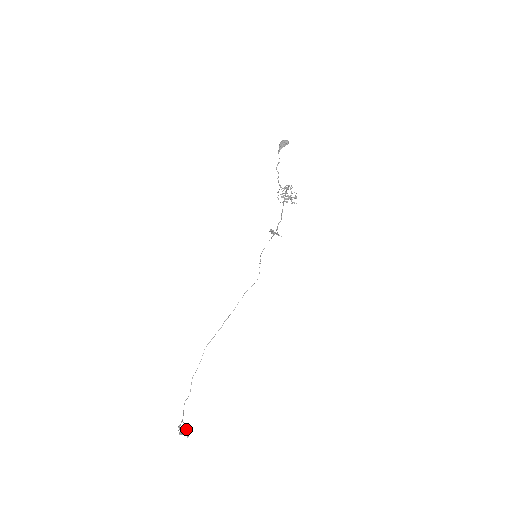
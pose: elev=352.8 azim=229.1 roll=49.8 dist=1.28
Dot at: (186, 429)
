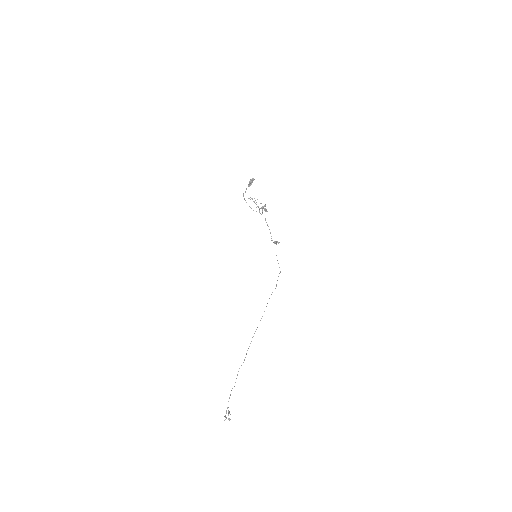
Dot at: (228, 412)
